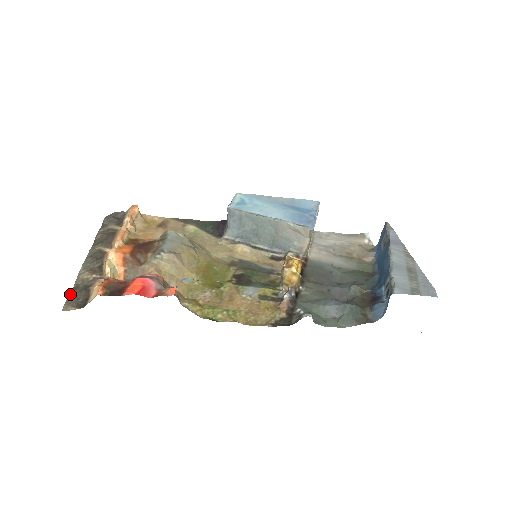
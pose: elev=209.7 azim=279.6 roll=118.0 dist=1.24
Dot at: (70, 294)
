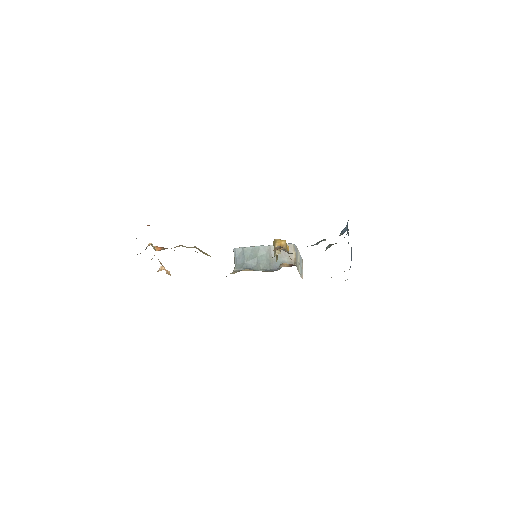
Dot at: occluded
